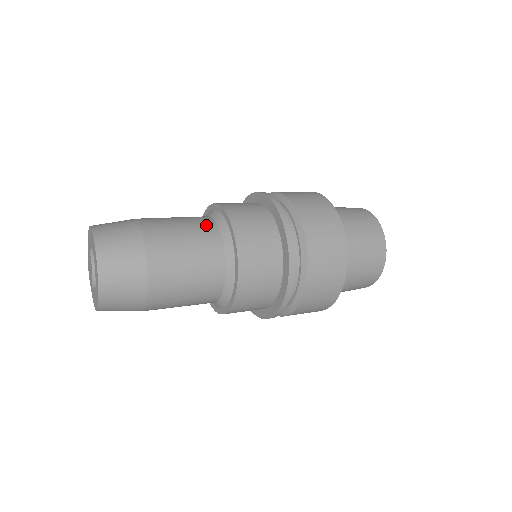
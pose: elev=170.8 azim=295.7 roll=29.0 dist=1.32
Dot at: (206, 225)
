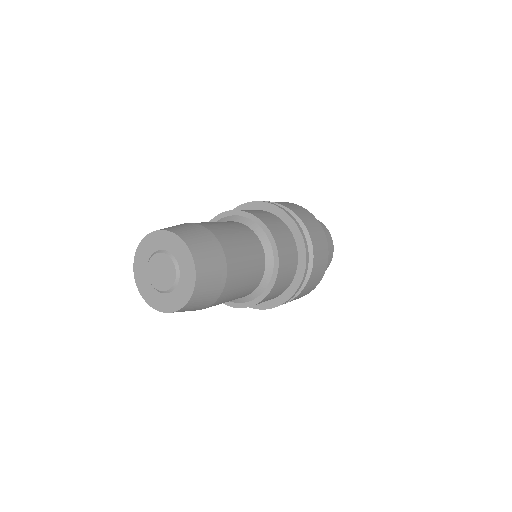
Dot at: (246, 230)
